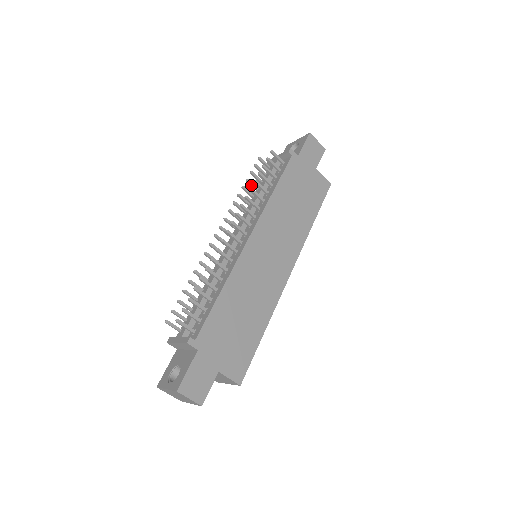
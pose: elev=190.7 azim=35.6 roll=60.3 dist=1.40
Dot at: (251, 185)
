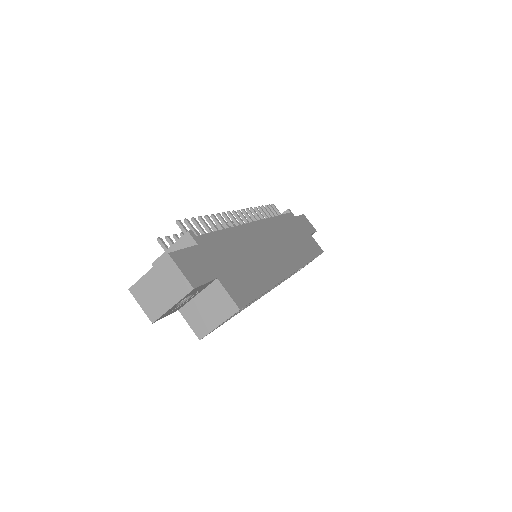
Dot at: occluded
